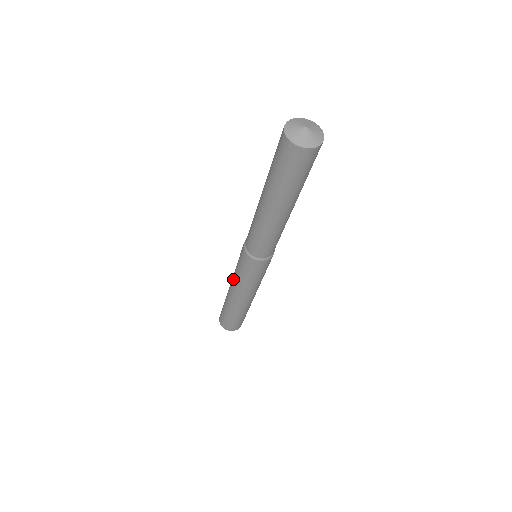
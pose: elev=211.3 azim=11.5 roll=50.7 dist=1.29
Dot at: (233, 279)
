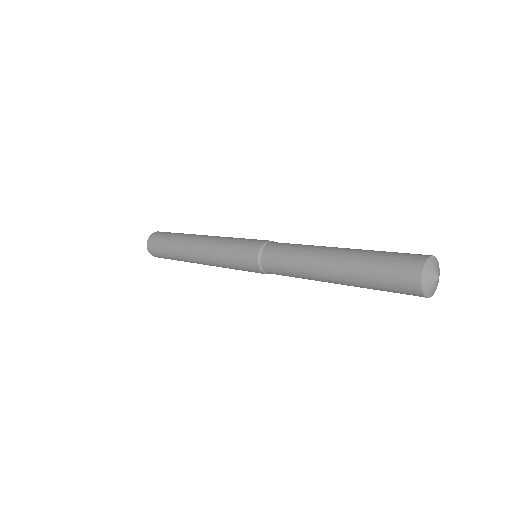
Dot at: (211, 255)
